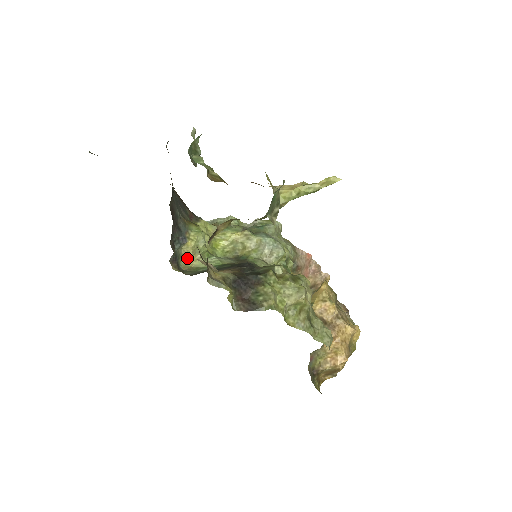
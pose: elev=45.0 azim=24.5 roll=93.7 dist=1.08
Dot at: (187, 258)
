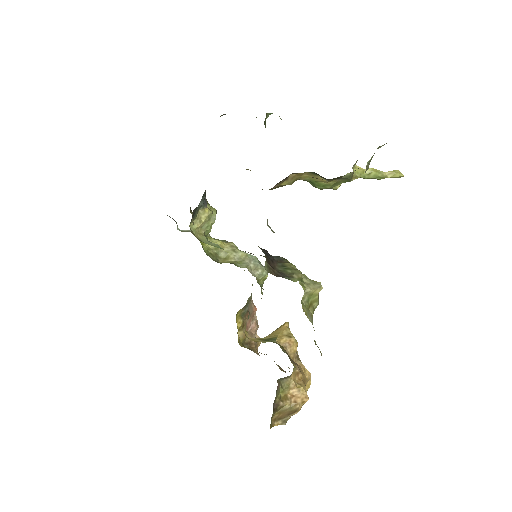
Dot at: (196, 226)
